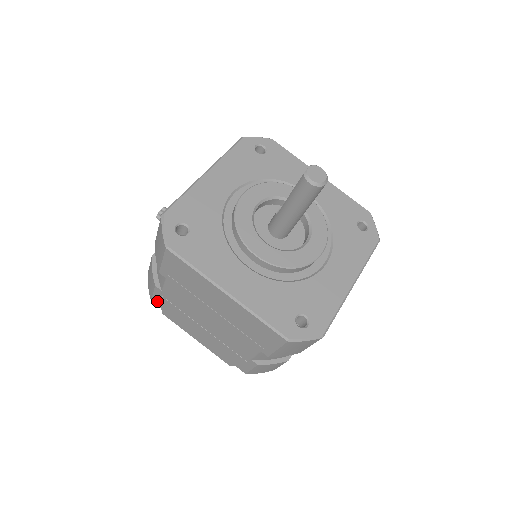
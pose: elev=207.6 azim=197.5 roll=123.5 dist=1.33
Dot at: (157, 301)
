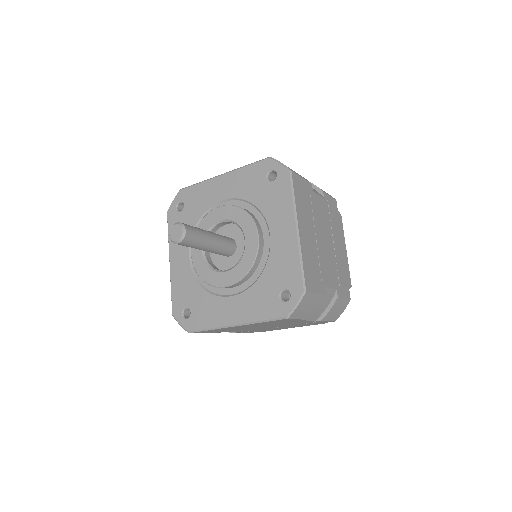
Dot at: occluded
